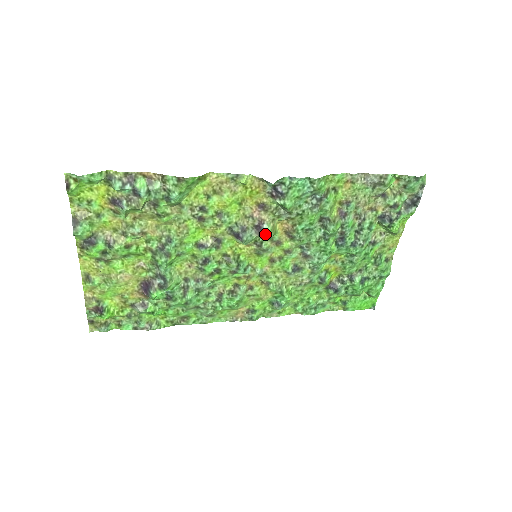
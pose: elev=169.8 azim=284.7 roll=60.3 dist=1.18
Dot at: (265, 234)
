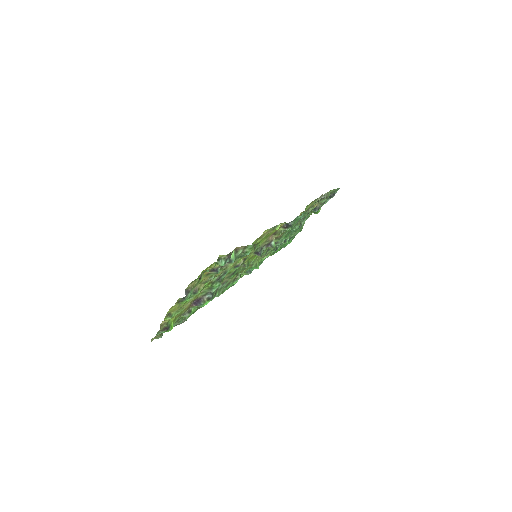
Dot at: occluded
